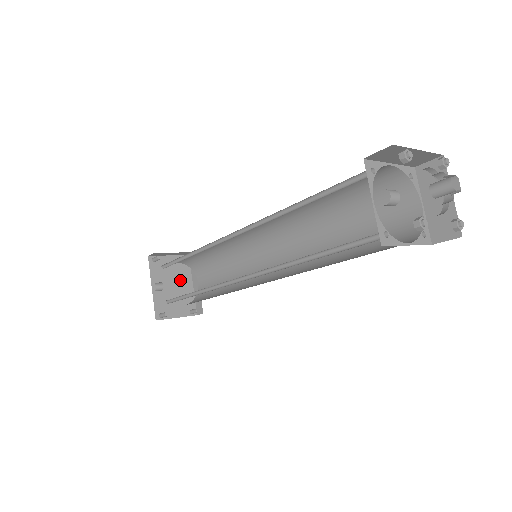
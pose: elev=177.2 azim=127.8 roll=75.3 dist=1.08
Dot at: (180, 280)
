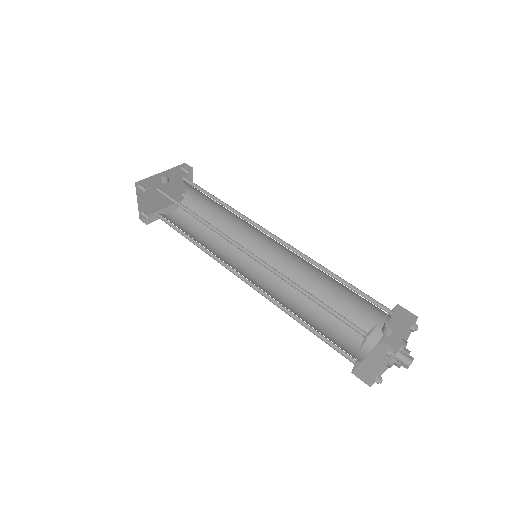
Dot at: occluded
